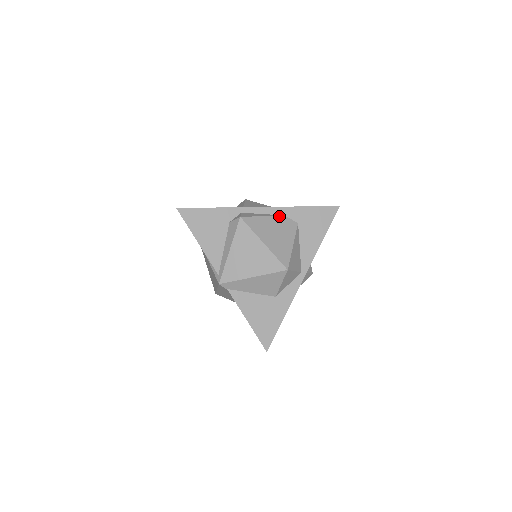
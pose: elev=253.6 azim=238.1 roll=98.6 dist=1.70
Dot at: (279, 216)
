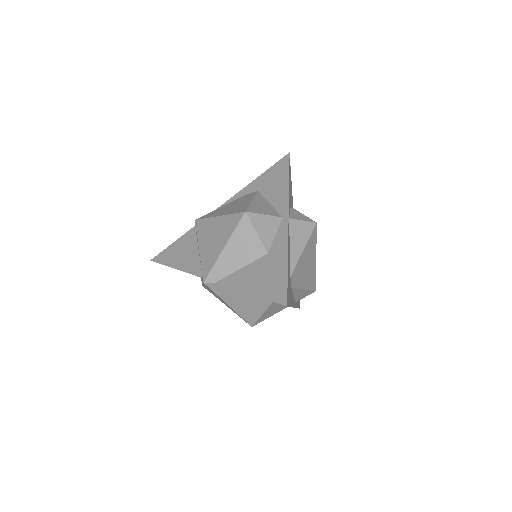
Dot at: (236, 199)
